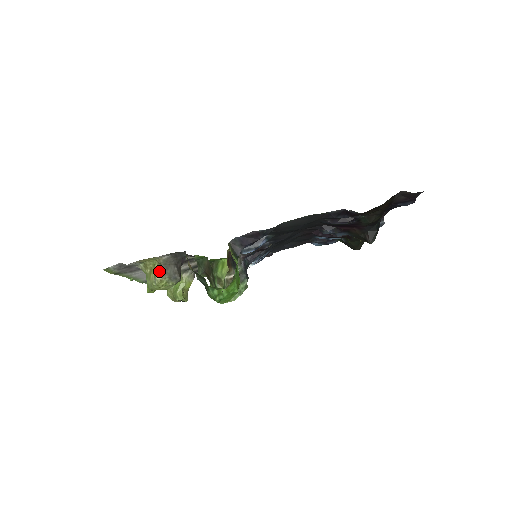
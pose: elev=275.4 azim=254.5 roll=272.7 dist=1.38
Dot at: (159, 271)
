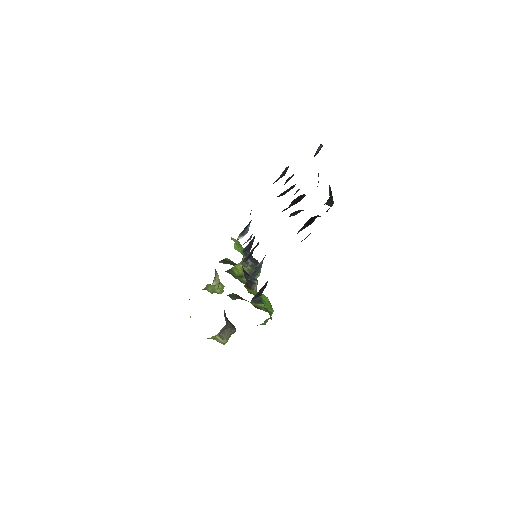
Dot at: (222, 338)
